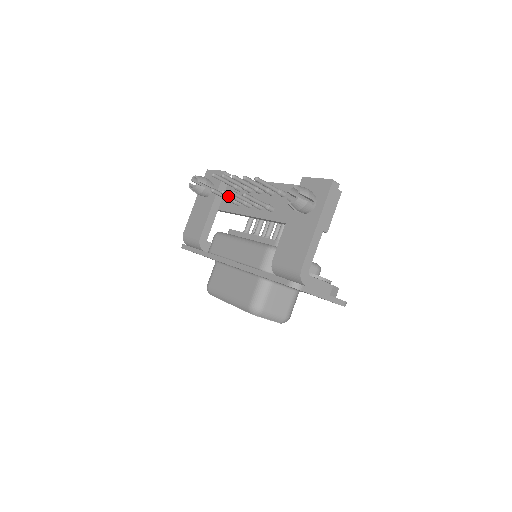
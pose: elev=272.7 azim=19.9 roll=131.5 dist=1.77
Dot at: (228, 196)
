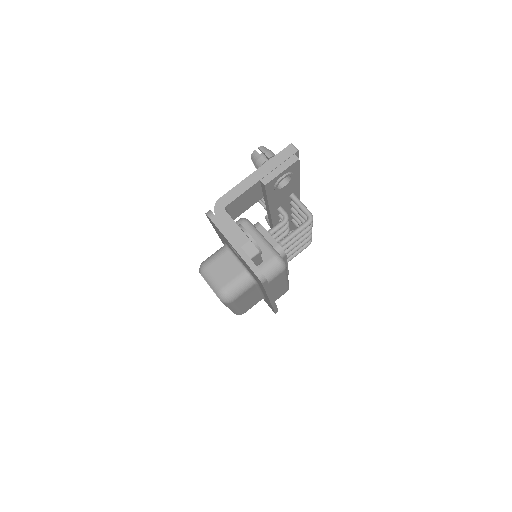
Dot at: occluded
